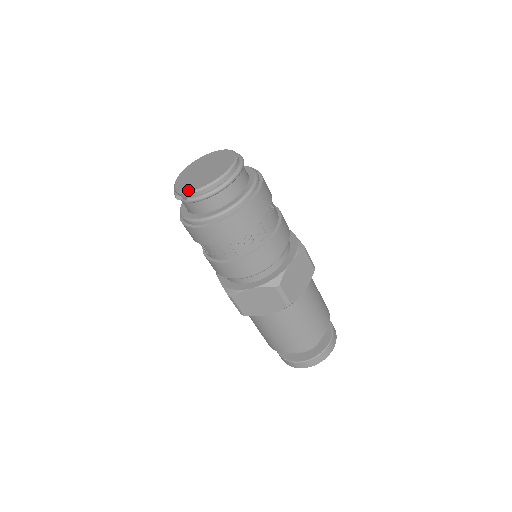
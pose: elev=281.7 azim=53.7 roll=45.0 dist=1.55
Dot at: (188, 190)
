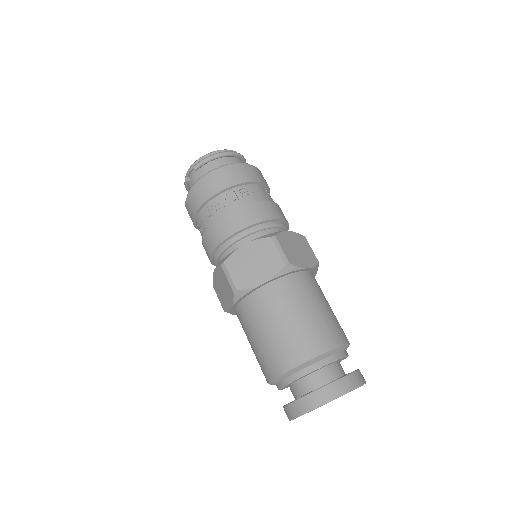
Dot at: (196, 161)
